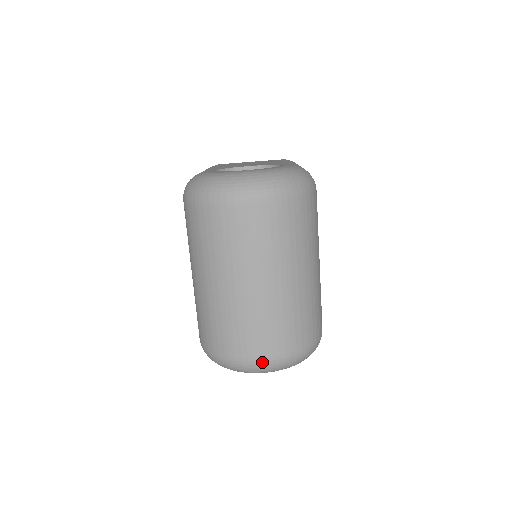
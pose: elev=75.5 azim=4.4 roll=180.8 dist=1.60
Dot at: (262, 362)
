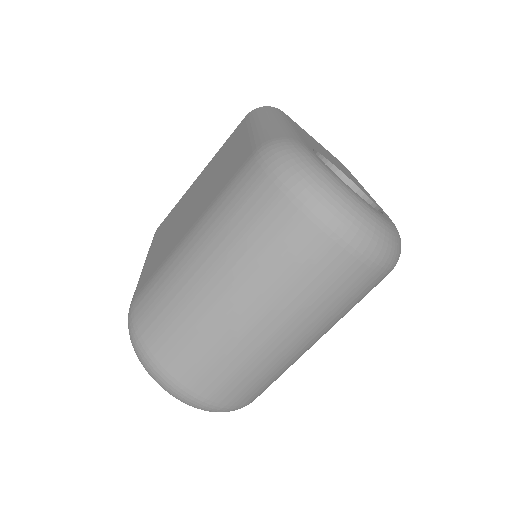
Dot at: (197, 399)
